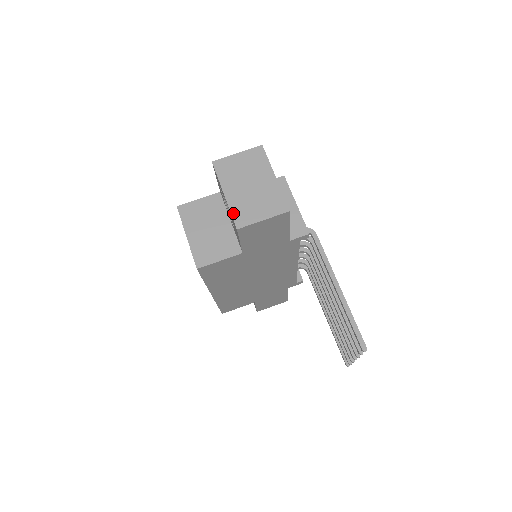
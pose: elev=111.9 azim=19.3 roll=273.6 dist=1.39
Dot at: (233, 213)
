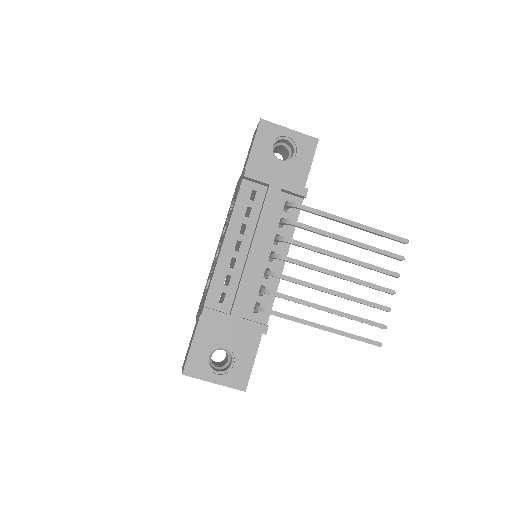
Dot at: occluded
